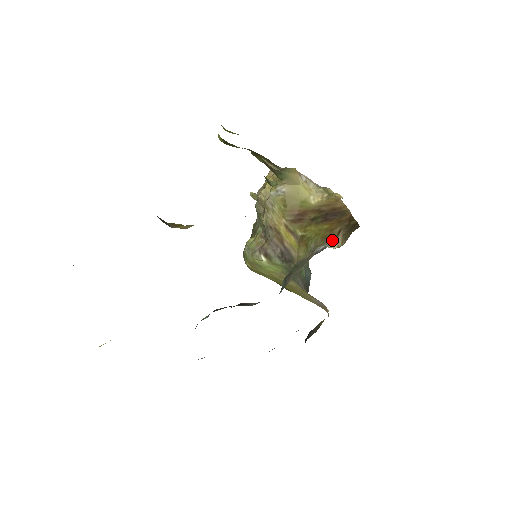
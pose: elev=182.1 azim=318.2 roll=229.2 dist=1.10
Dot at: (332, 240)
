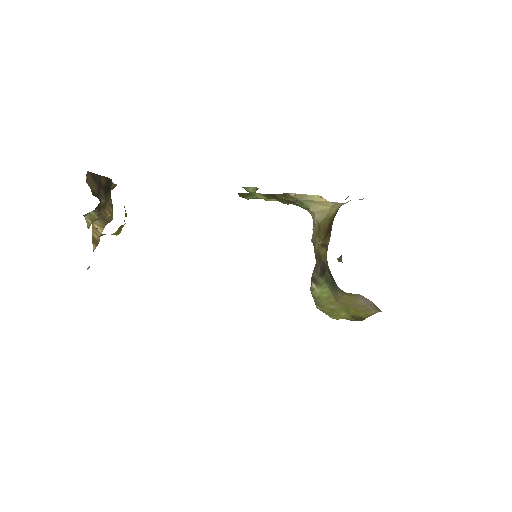
Dot at: occluded
